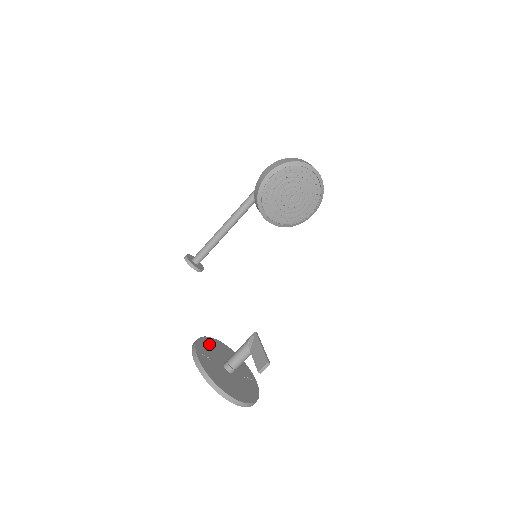
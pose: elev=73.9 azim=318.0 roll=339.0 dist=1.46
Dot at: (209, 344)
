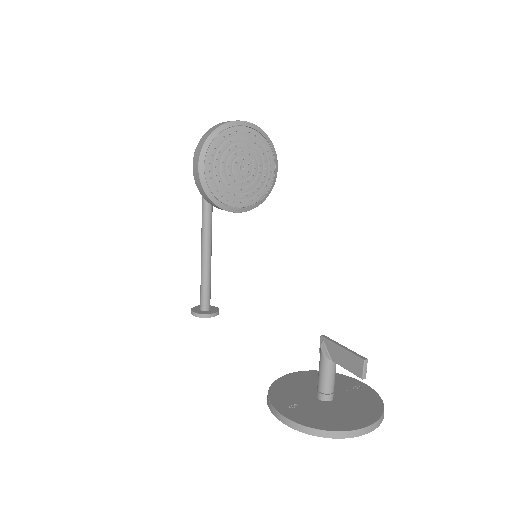
Dot at: (284, 387)
